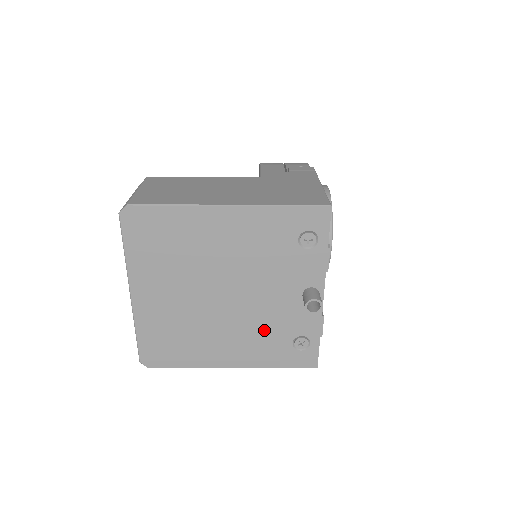
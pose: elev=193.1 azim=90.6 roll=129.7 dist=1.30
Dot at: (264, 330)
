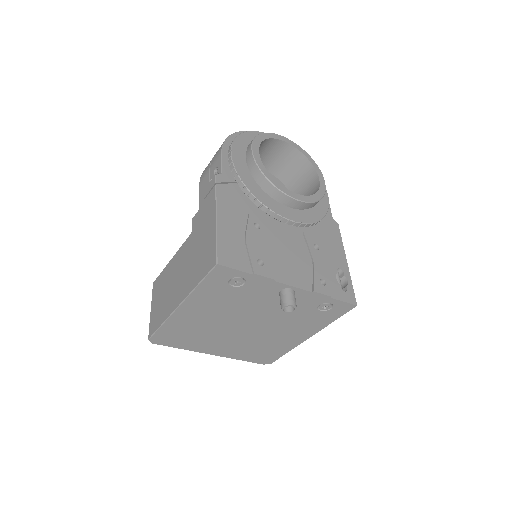
Dot at: (294, 319)
